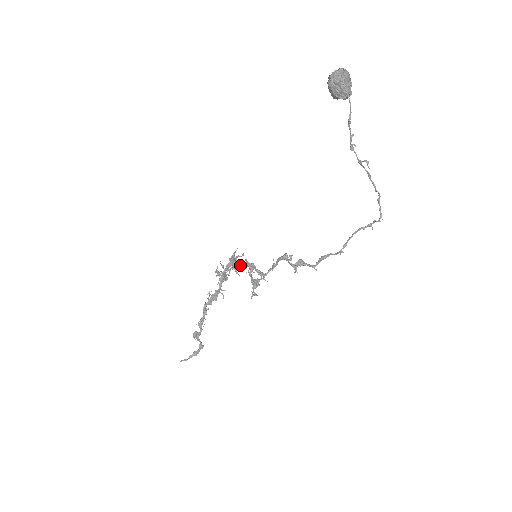
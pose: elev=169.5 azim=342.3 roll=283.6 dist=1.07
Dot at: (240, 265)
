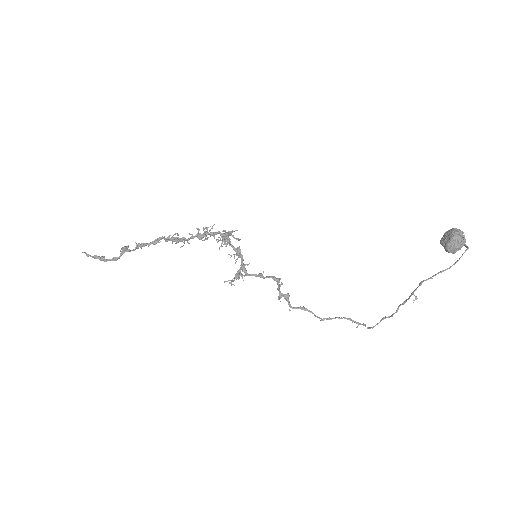
Dot at: (231, 245)
